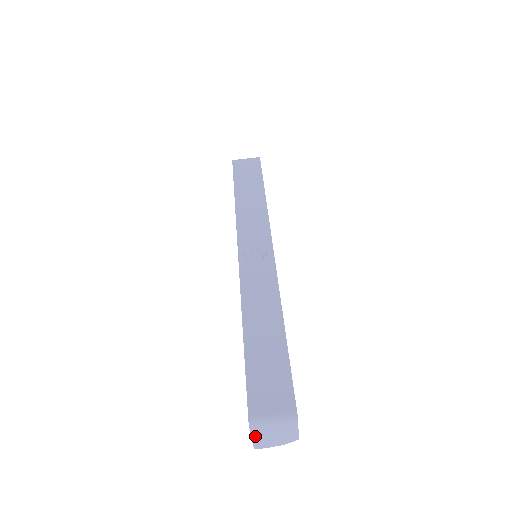
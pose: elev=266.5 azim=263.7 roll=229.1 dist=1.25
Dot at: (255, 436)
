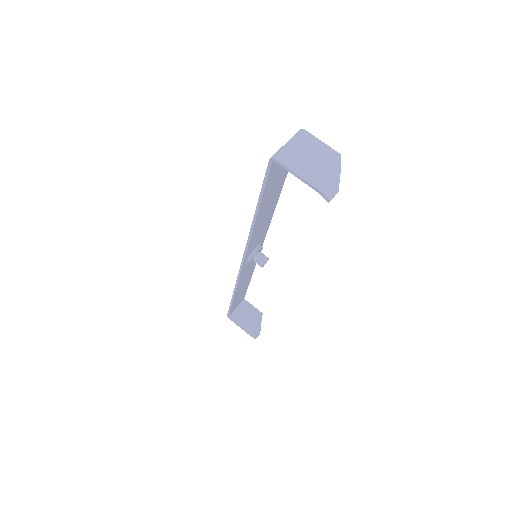
Dot at: (298, 172)
